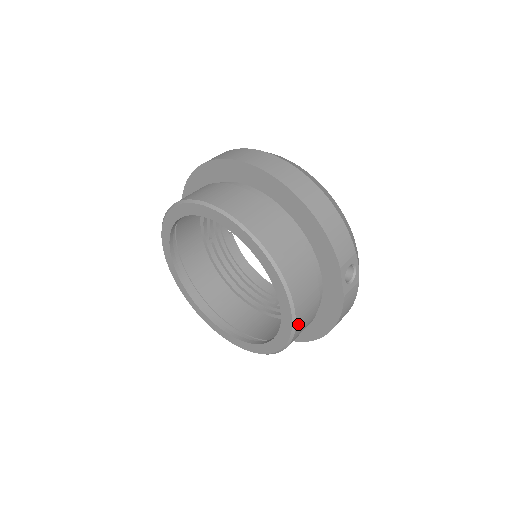
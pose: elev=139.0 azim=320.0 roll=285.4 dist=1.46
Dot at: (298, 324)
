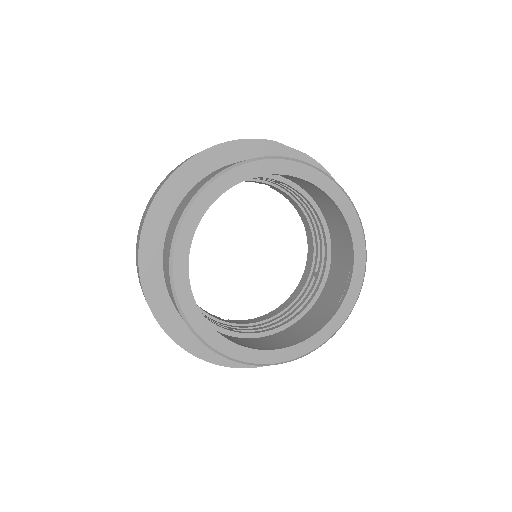
Dot at: occluded
